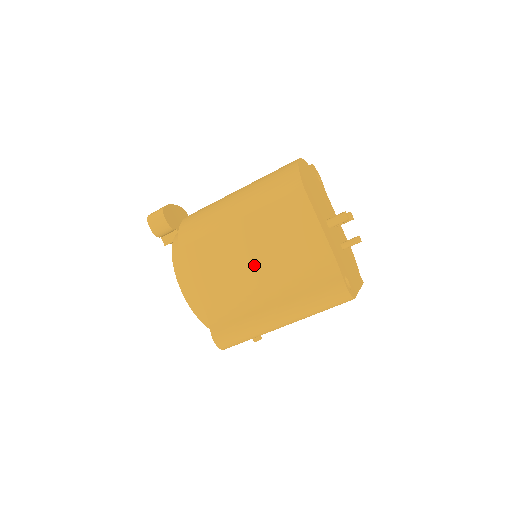
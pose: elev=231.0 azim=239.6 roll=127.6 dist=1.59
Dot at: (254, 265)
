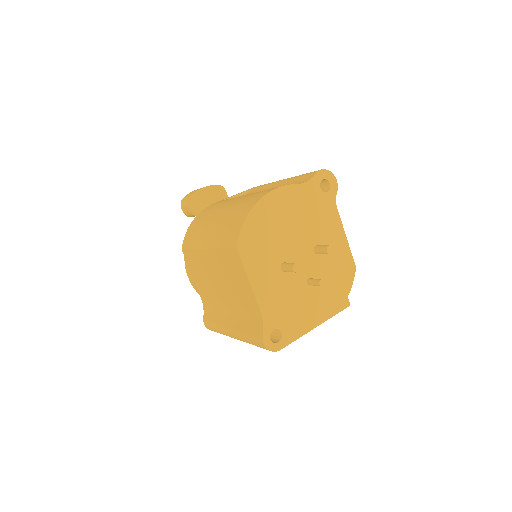
Dot at: (219, 288)
